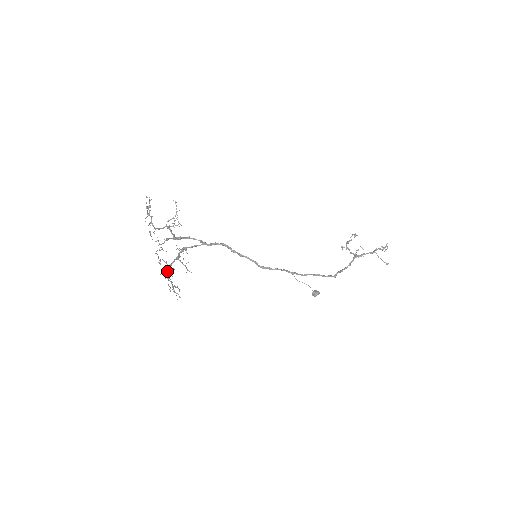
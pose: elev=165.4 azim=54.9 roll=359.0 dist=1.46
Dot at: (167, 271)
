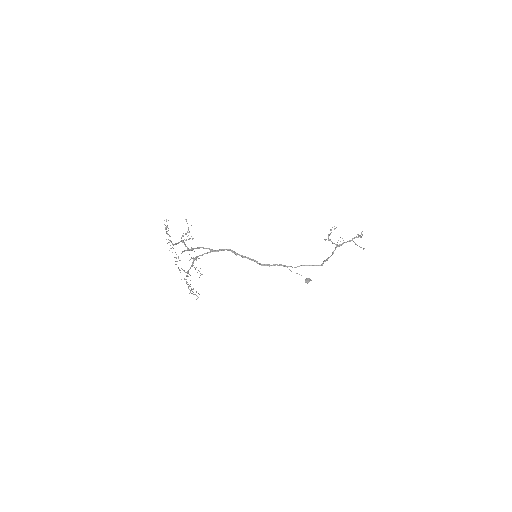
Dot at: occluded
